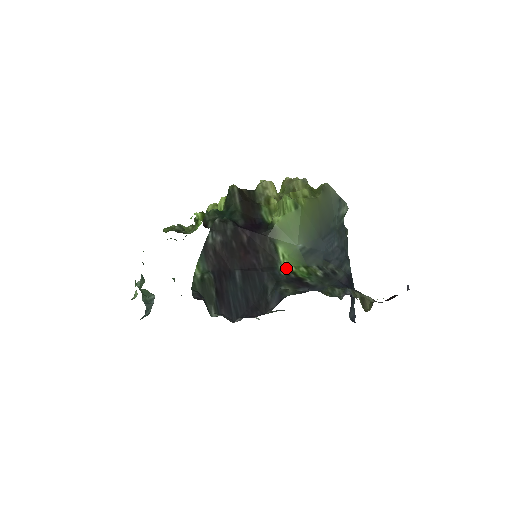
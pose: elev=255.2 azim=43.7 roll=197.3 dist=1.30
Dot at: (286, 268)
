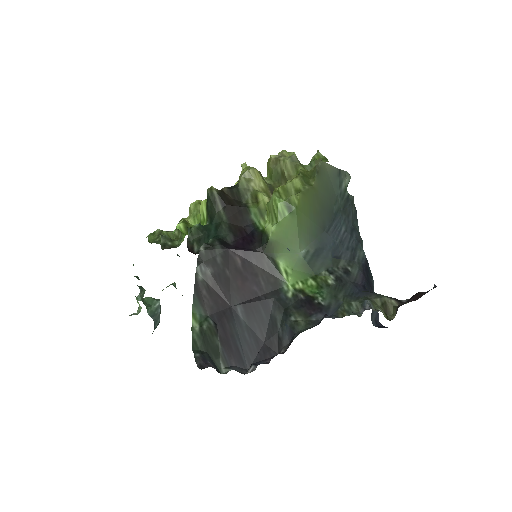
Dot at: (292, 287)
